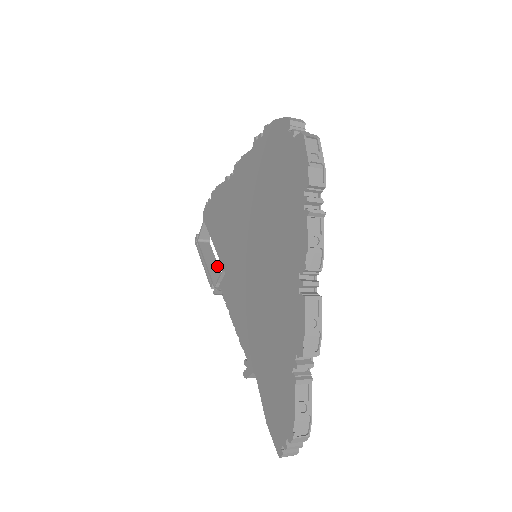
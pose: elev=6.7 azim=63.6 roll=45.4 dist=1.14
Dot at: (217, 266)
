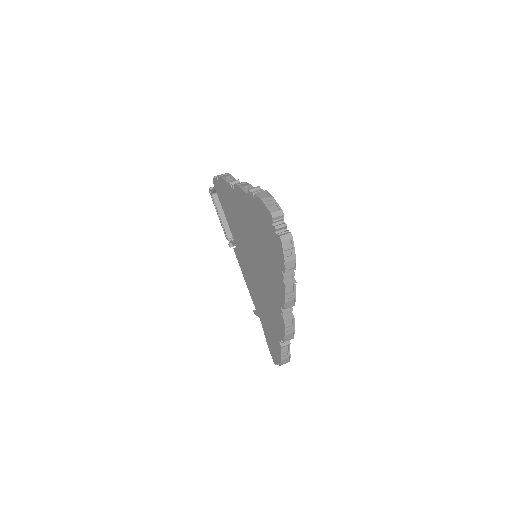
Dot at: occluded
